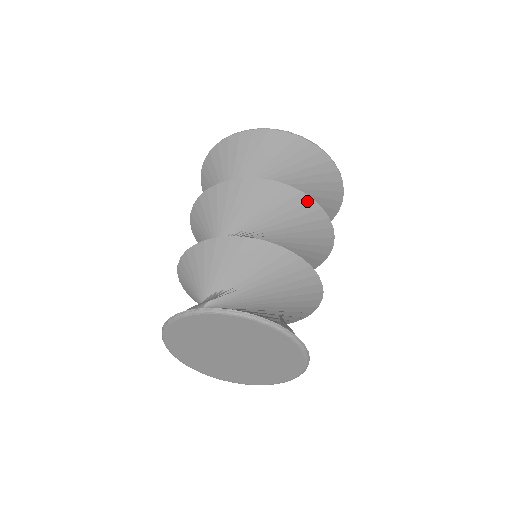
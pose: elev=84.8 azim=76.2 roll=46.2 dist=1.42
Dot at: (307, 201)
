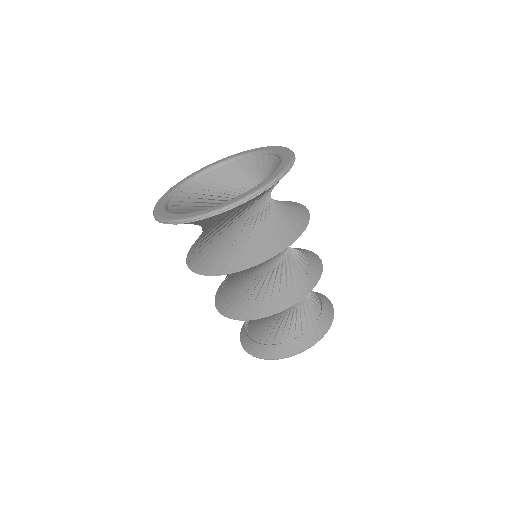
Dot at: (266, 261)
